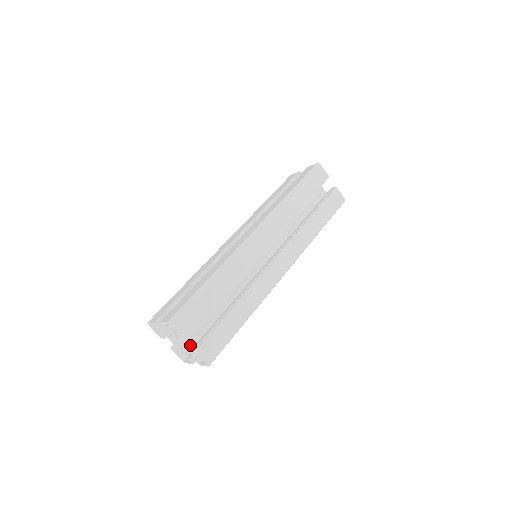
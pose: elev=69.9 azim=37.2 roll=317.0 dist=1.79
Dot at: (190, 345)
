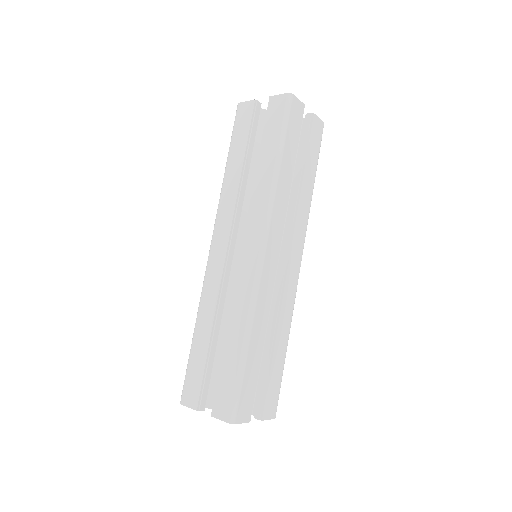
Dot at: occluded
